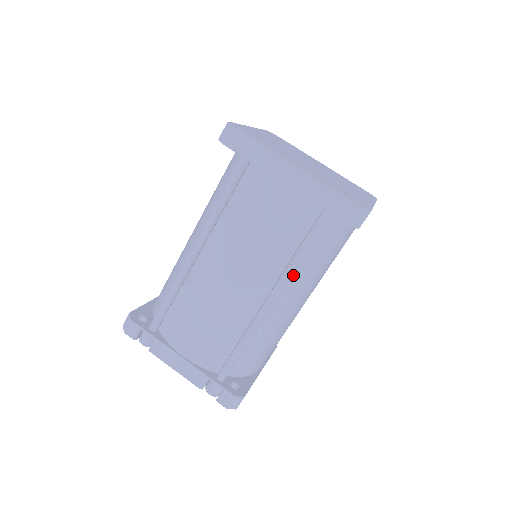
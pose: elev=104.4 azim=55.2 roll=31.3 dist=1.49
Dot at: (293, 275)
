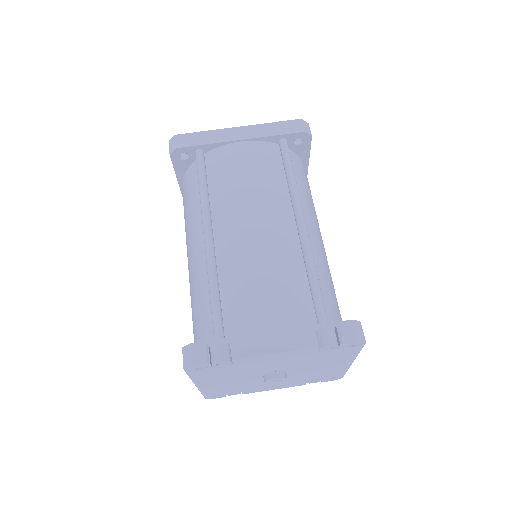
Dot at: occluded
